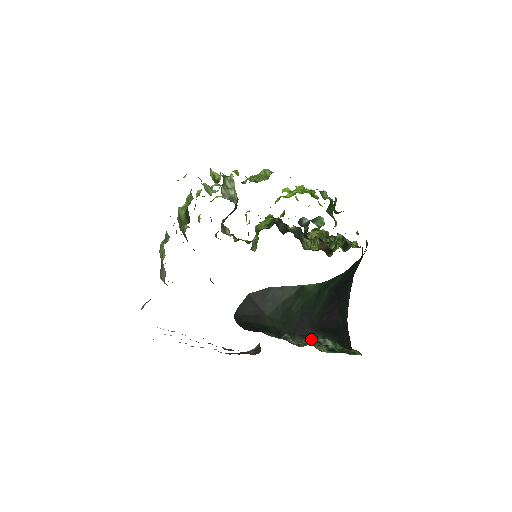
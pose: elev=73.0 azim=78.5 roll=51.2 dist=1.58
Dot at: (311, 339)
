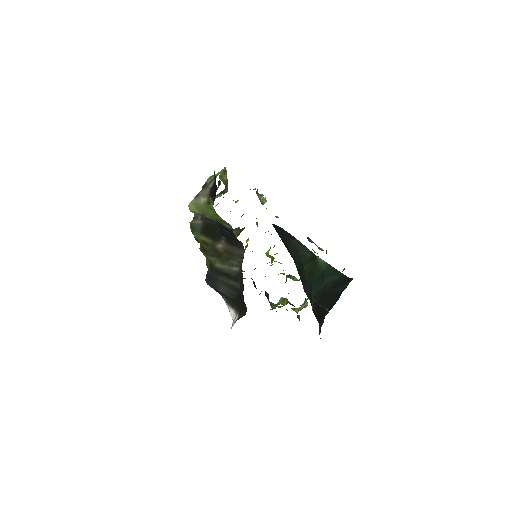
Dot at: (313, 299)
